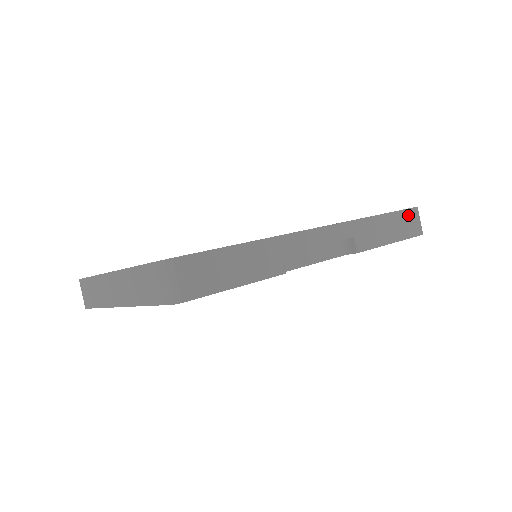
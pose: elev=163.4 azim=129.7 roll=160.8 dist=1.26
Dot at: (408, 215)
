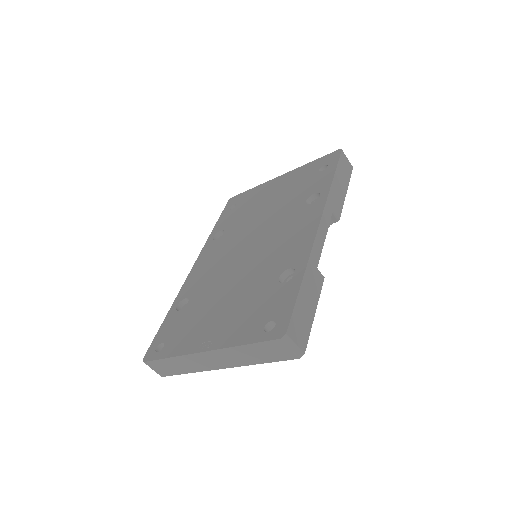
Dot at: (342, 162)
